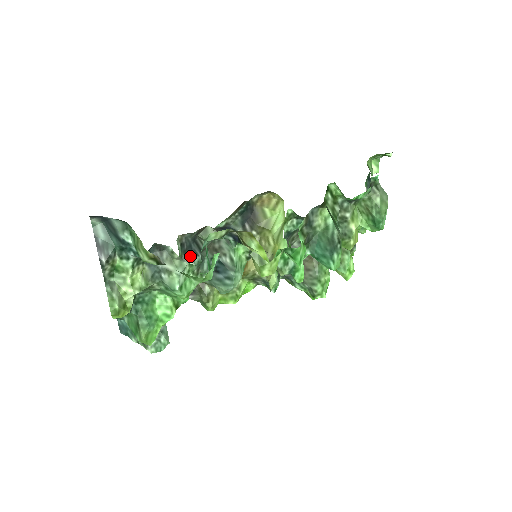
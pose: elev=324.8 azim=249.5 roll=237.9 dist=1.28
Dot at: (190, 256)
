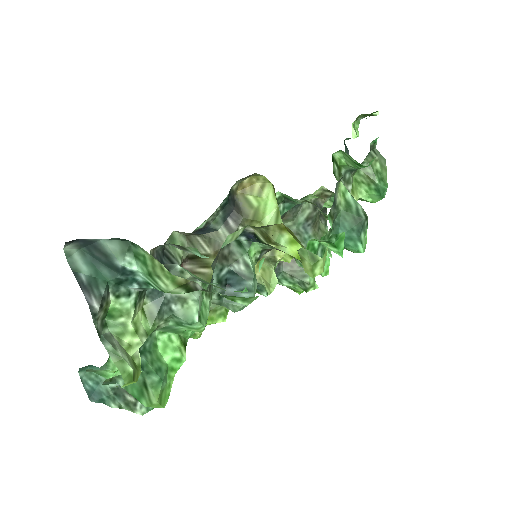
Dot at: occluded
